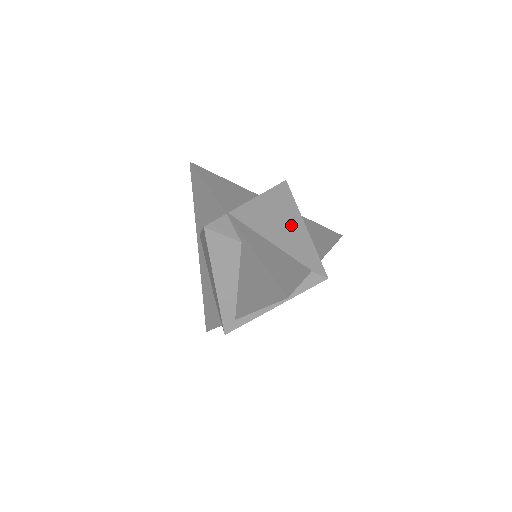
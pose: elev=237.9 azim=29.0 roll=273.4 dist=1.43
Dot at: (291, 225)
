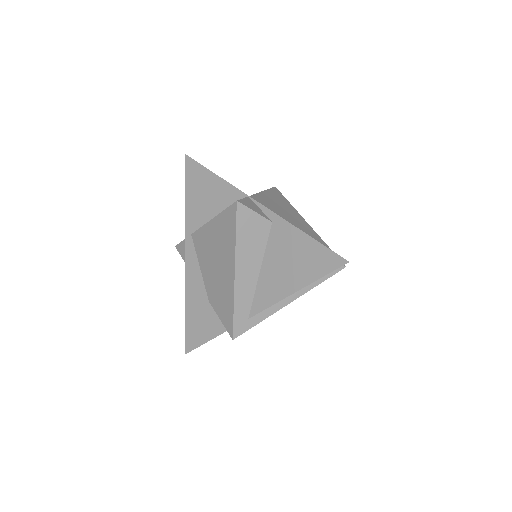
Dot at: (298, 220)
